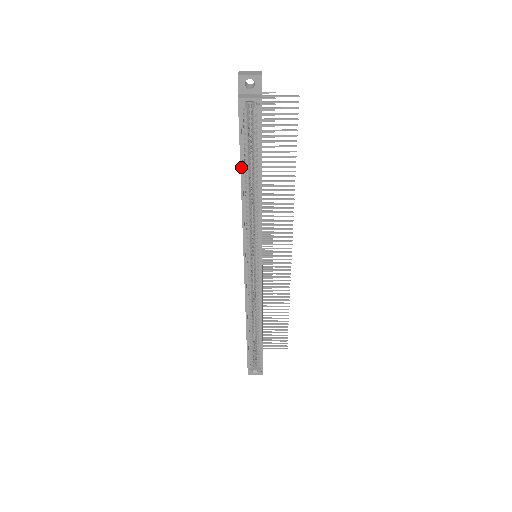
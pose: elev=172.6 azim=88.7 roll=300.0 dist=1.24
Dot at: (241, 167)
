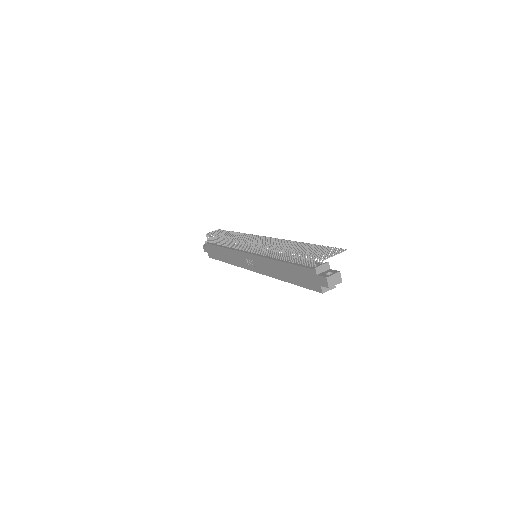
Dot at: (294, 284)
